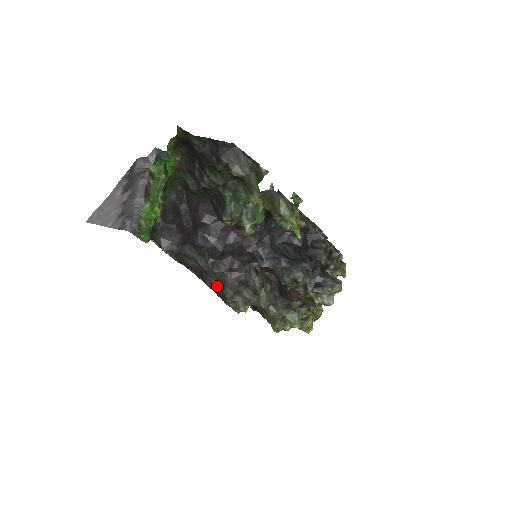
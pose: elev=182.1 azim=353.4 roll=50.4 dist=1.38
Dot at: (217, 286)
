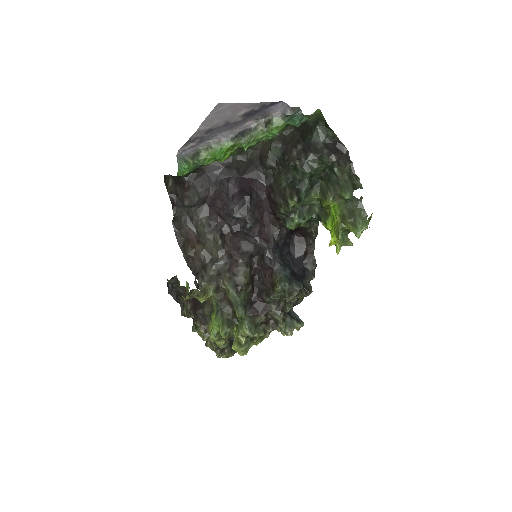
Dot at: (202, 259)
